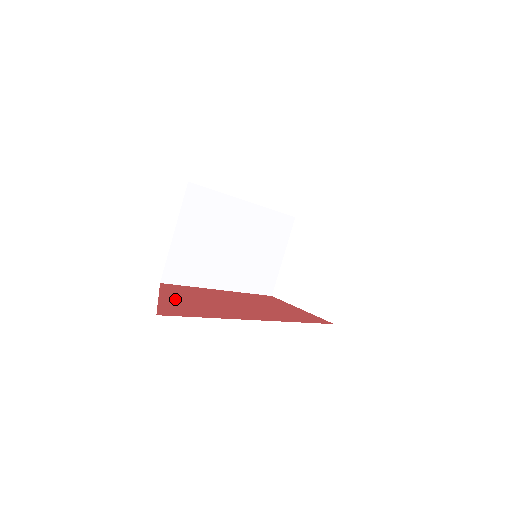
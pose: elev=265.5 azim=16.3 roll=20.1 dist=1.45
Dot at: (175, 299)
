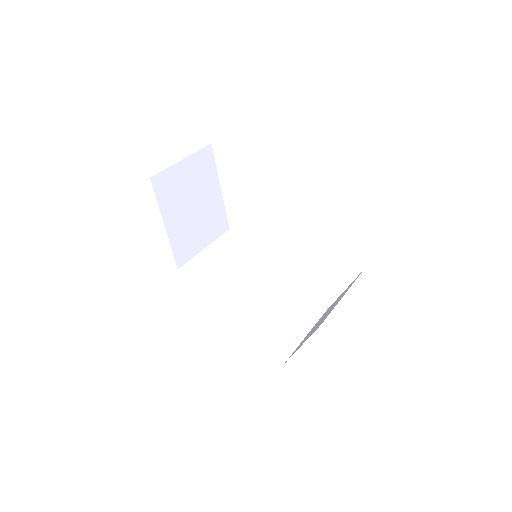
Dot at: occluded
